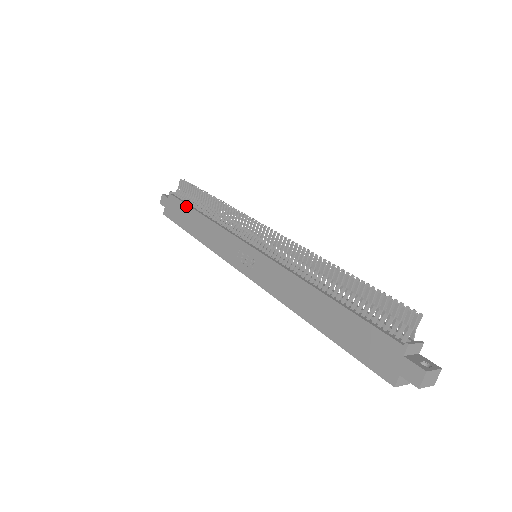
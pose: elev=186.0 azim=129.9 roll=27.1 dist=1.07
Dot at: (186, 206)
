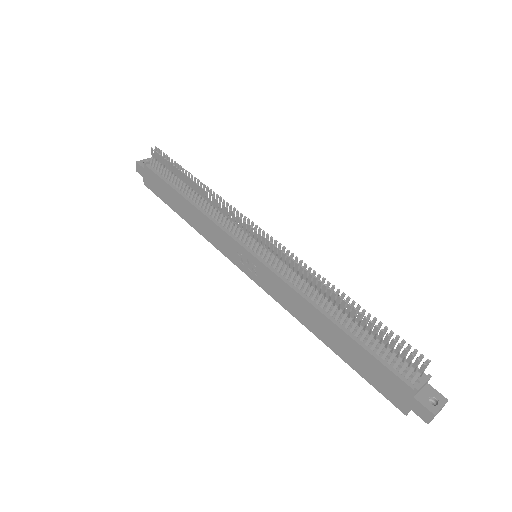
Dot at: (167, 185)
